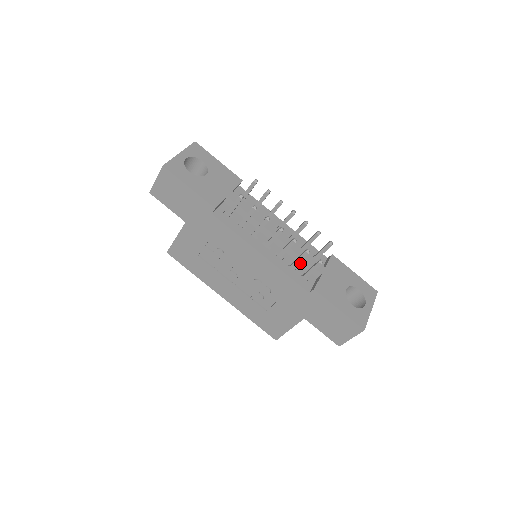
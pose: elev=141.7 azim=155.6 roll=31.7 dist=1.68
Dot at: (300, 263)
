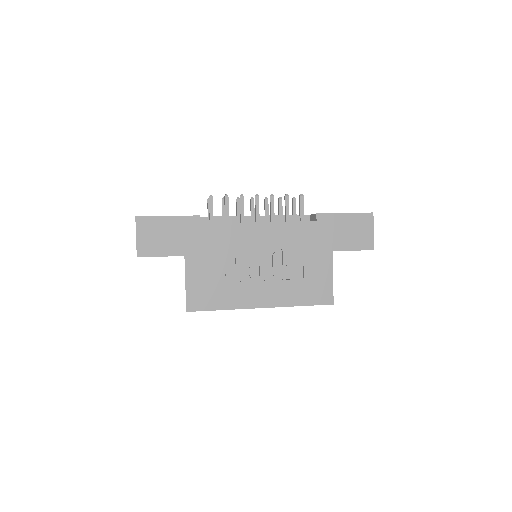
Dot at: occluded
